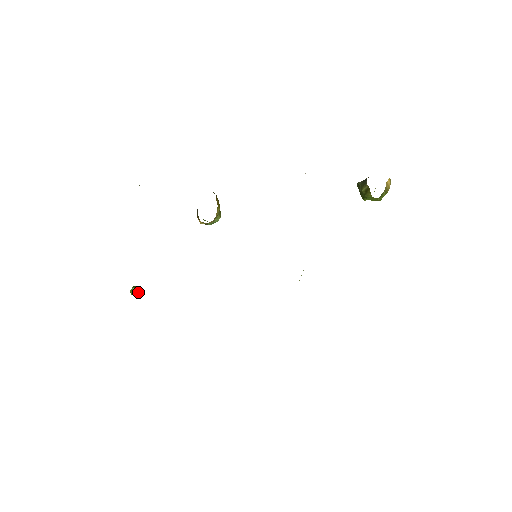
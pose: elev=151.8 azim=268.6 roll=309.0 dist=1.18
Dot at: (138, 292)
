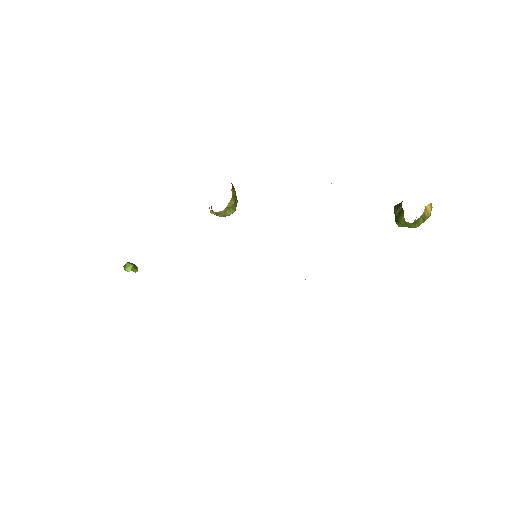
Dot at: (131, 268)
